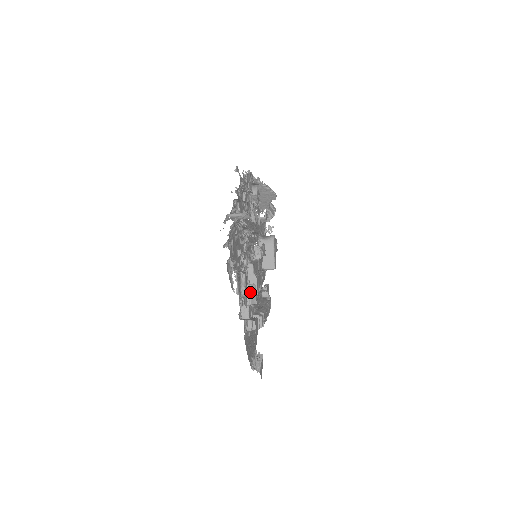
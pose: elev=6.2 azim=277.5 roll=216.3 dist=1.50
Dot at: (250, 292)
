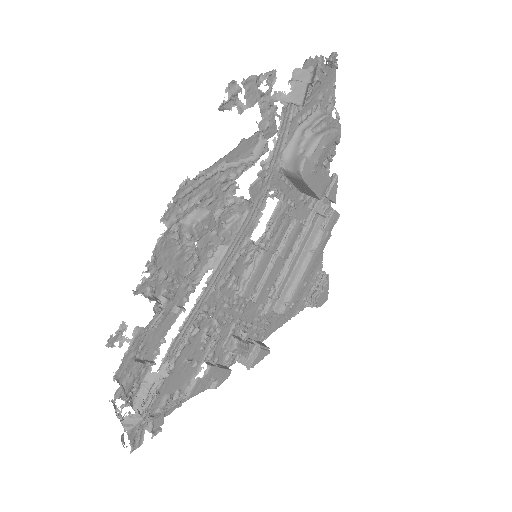
Dot at: occluded
